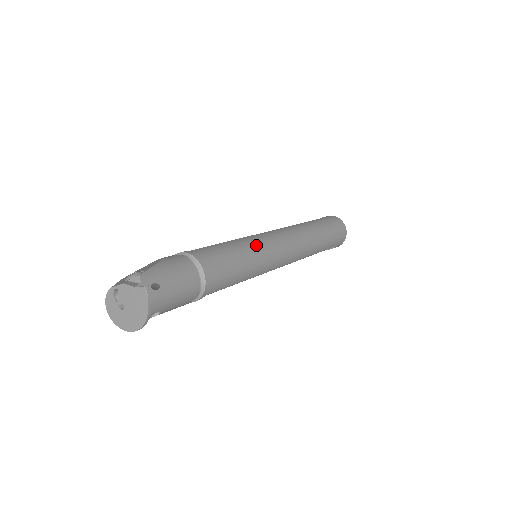
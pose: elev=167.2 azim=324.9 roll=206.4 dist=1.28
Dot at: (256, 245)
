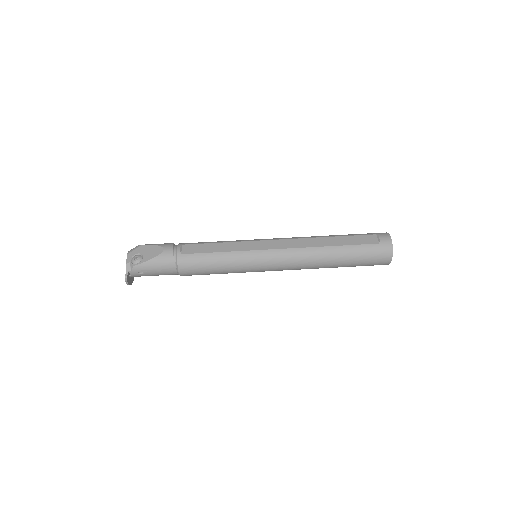
Dot at: (241, 264)
